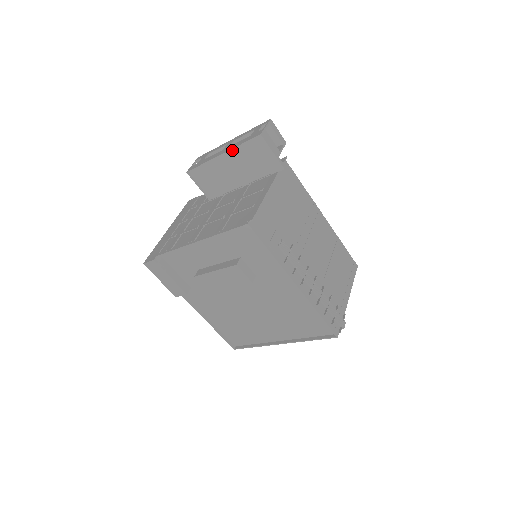
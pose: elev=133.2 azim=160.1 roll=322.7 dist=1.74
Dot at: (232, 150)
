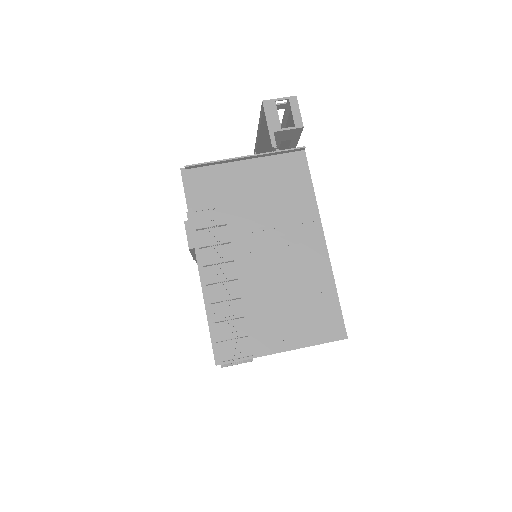
Dot at: (261, 124)
